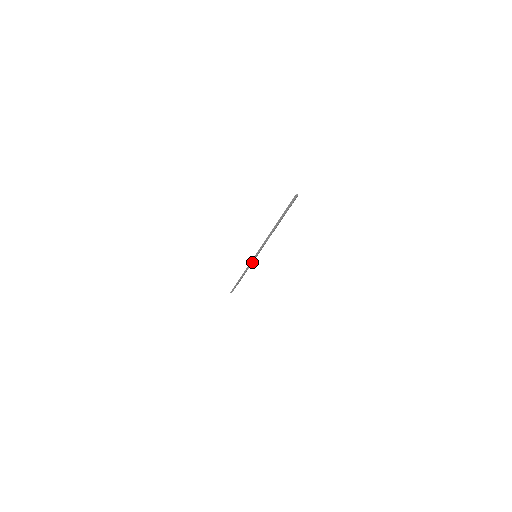
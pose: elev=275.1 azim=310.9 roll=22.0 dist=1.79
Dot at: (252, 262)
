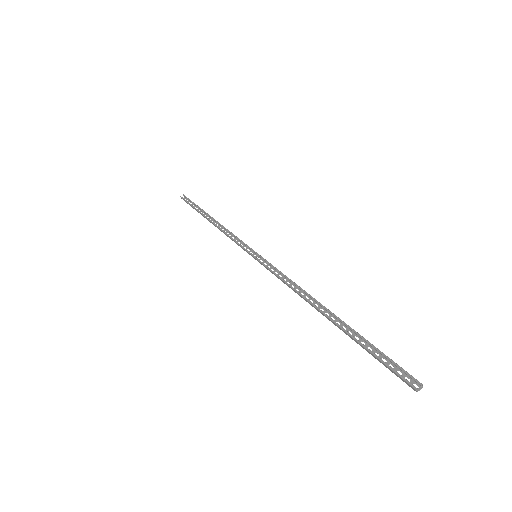
Dot at: (243, 246)
